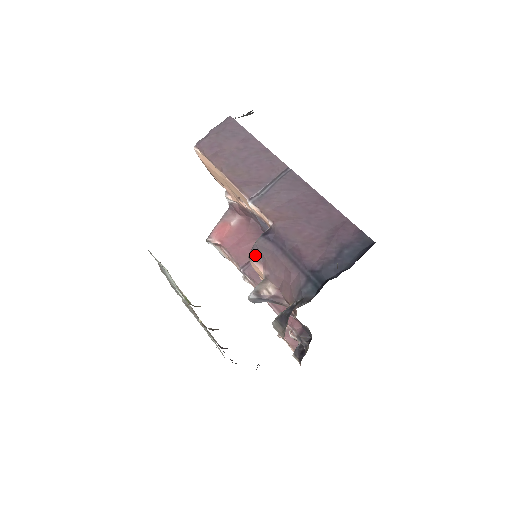
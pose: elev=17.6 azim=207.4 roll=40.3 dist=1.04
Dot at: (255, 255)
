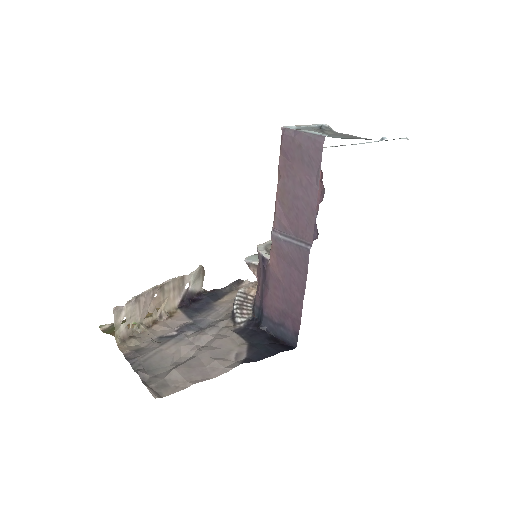
Dot at: occluded
